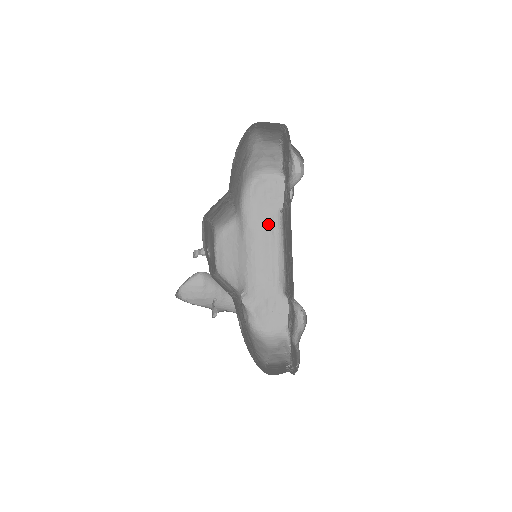
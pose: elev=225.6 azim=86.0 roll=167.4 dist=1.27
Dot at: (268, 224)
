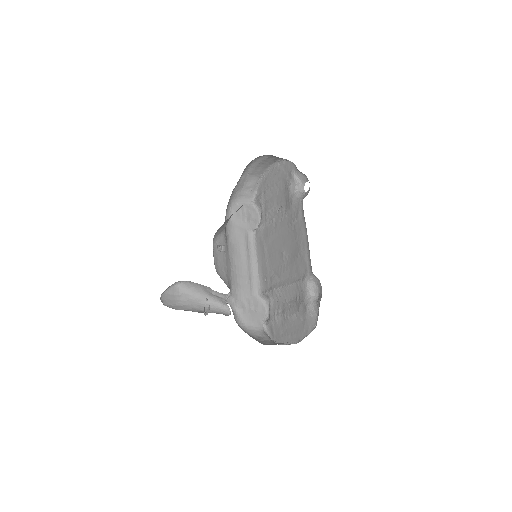
Dot at: (244, 240)
